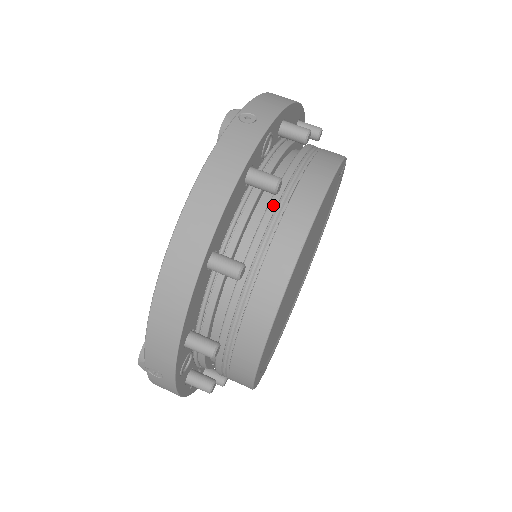
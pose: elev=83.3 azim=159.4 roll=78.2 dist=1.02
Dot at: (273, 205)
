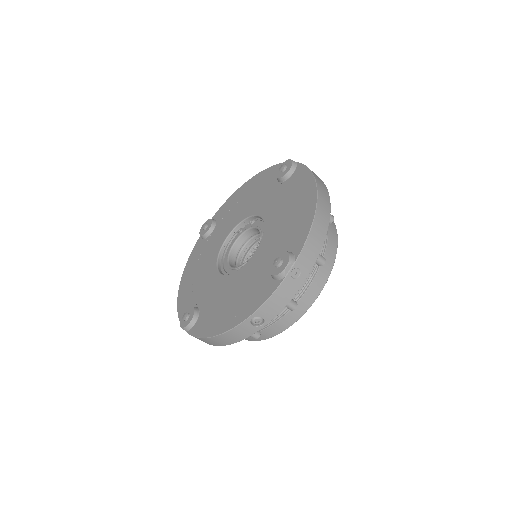
Dot at: occluded
